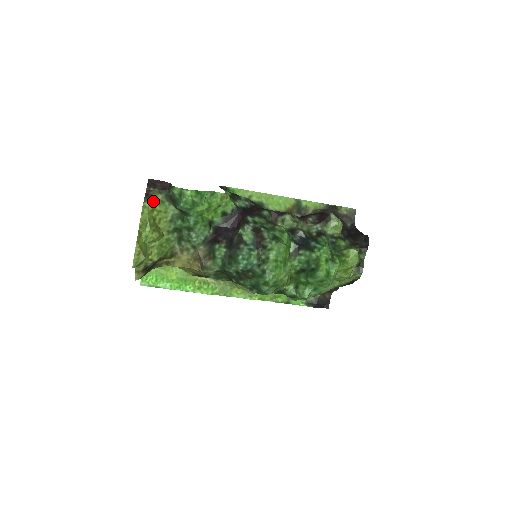
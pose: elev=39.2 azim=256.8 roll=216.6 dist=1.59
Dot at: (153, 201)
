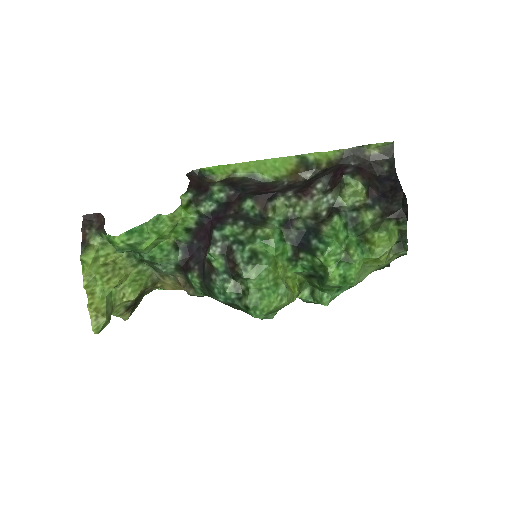
Dot at: (90, 250)
